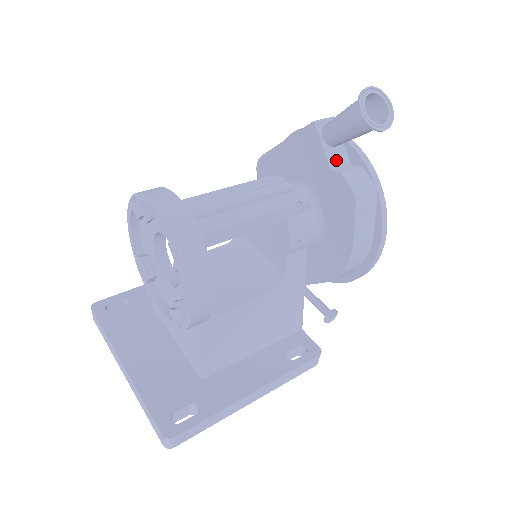
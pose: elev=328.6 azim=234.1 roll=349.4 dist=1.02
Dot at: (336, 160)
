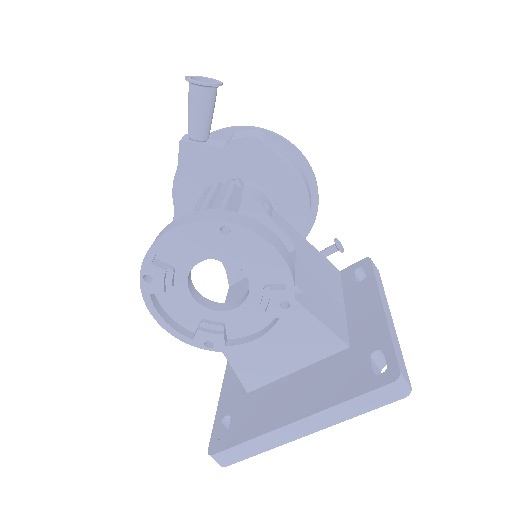
Dot at: (219, 145)
